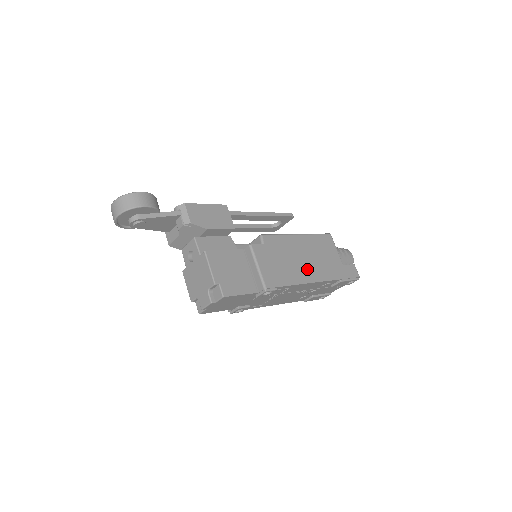
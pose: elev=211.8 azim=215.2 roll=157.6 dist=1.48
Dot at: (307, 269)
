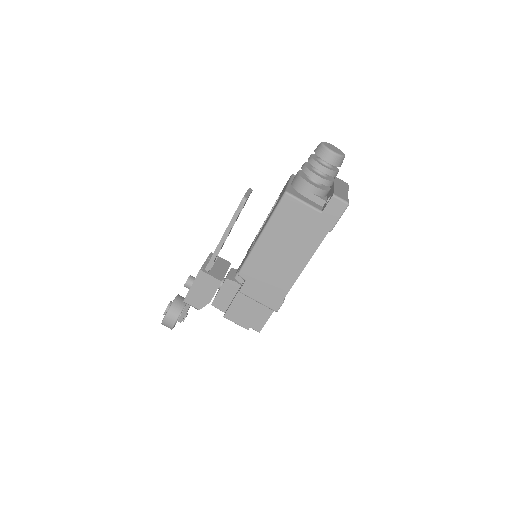
Dot at: (292, 261)
